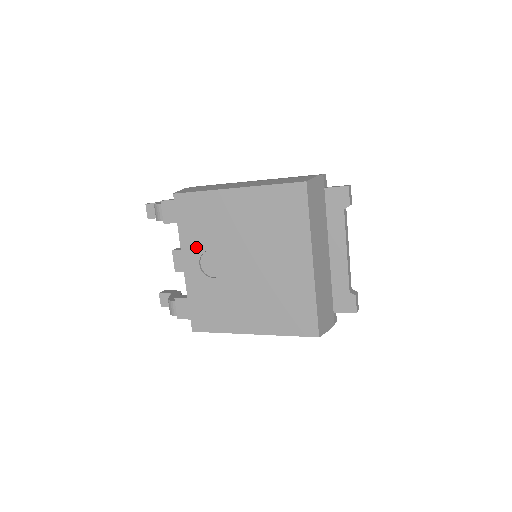
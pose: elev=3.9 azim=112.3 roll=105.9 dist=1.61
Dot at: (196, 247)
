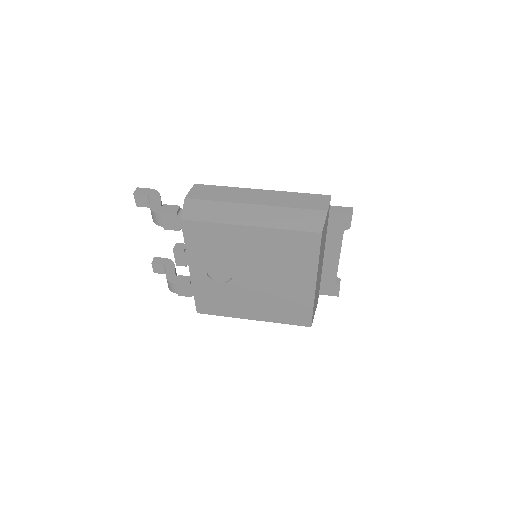
Dot at: (204, 261)
